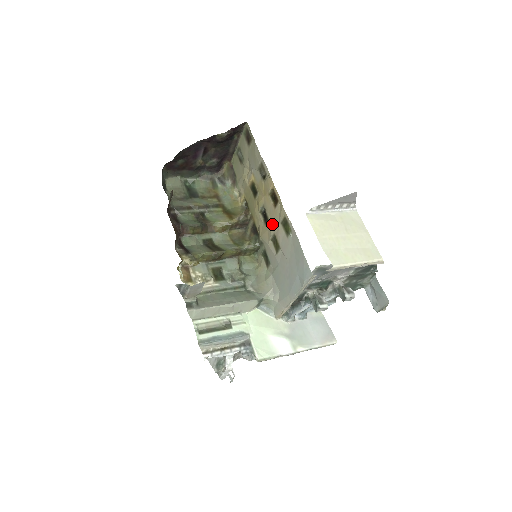
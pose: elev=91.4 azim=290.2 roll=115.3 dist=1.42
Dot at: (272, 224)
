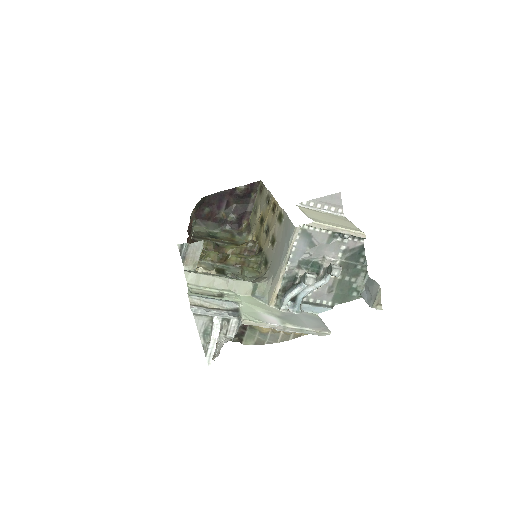
Dot at: (271, 228)
